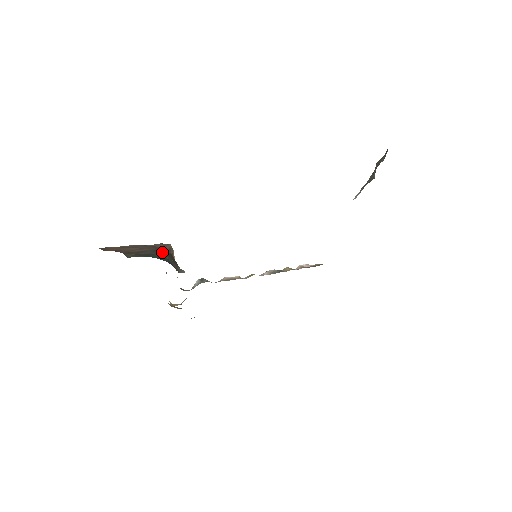
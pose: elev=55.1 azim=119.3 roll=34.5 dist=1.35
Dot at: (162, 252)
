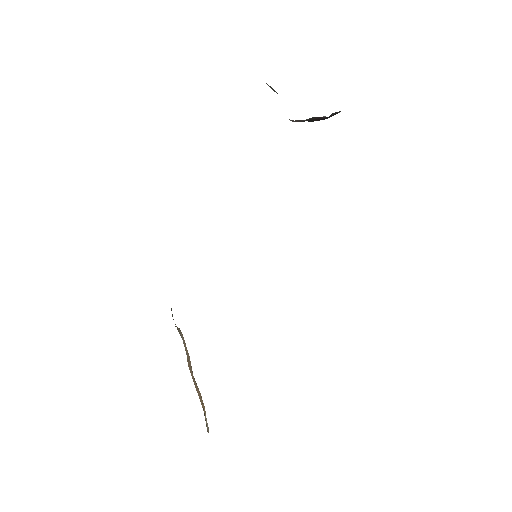
Dot at: occluded
